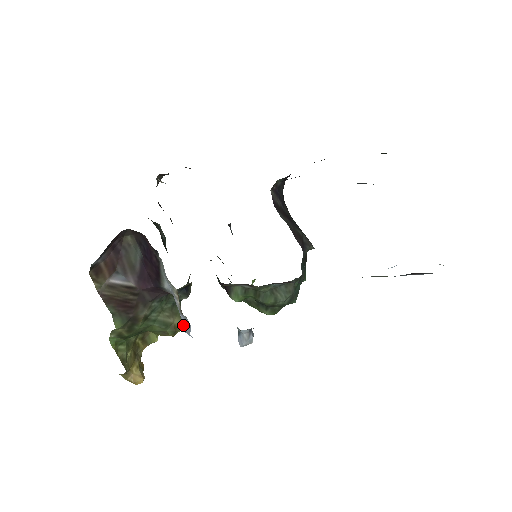
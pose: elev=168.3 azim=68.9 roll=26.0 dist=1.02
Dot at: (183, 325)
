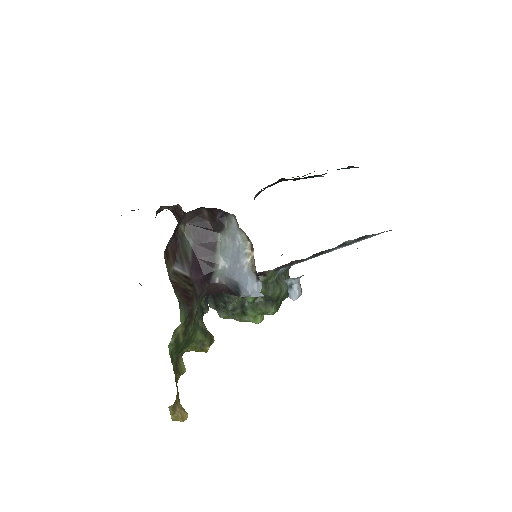
Dot at: (249, 290)
